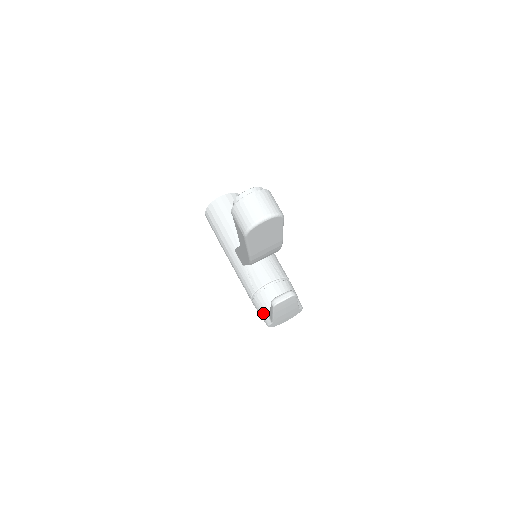
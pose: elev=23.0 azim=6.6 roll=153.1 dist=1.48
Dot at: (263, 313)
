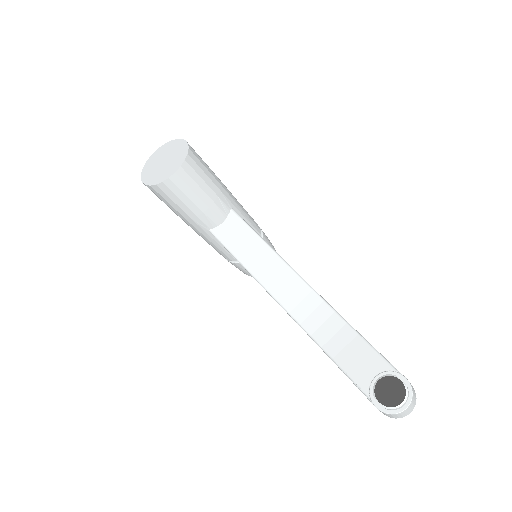
Dot at: (244, 272)
